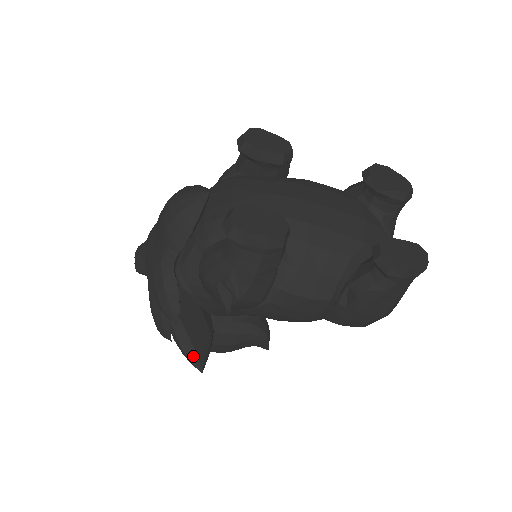
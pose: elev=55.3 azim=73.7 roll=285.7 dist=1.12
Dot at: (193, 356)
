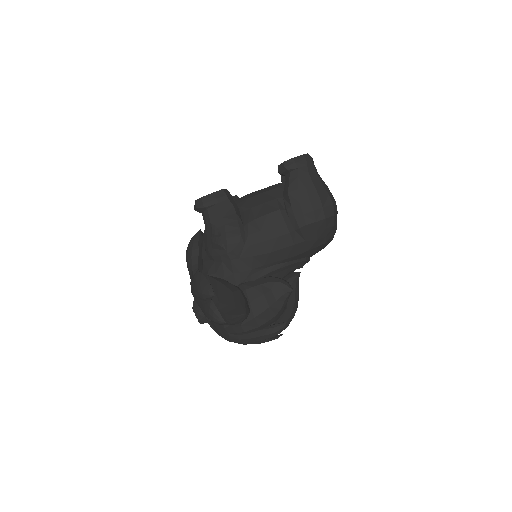
Dot at: (237, 312)
